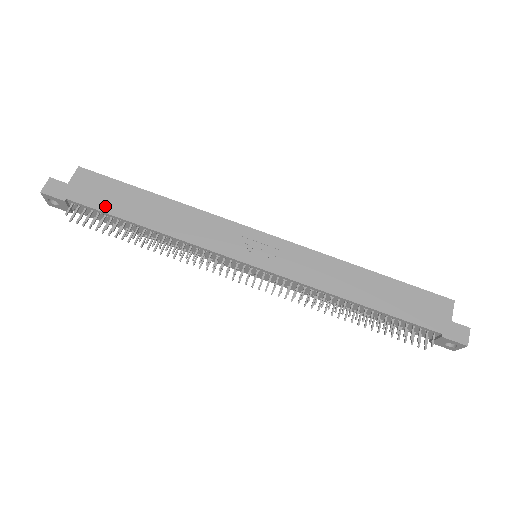
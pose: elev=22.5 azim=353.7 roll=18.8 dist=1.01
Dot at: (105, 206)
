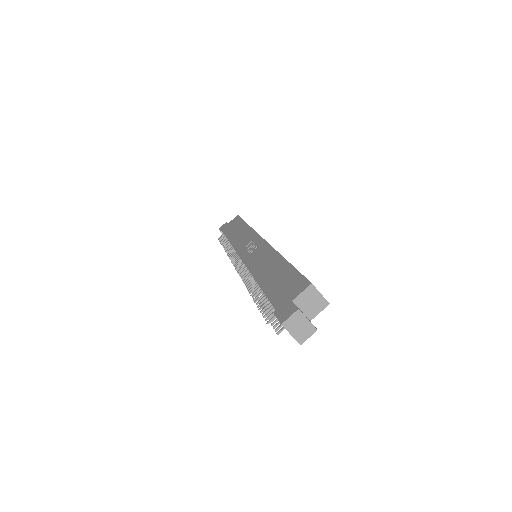
Dot at: (227, 232)
